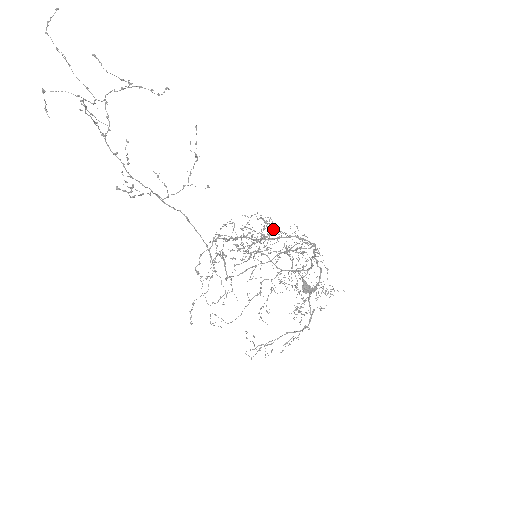
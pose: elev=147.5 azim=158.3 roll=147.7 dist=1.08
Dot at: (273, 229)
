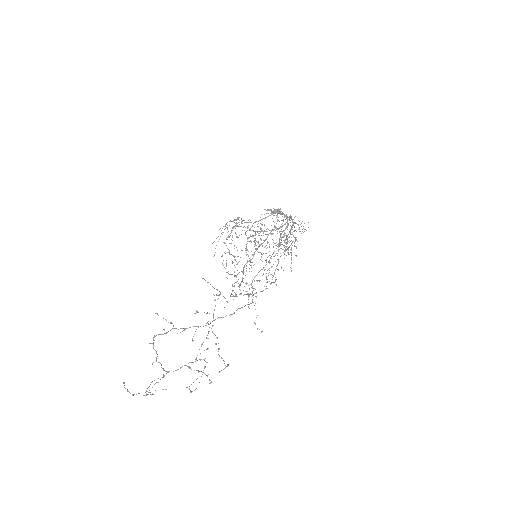
Dot at: occluded
